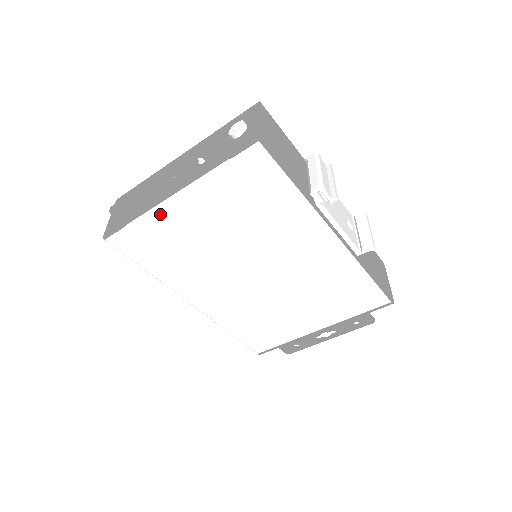
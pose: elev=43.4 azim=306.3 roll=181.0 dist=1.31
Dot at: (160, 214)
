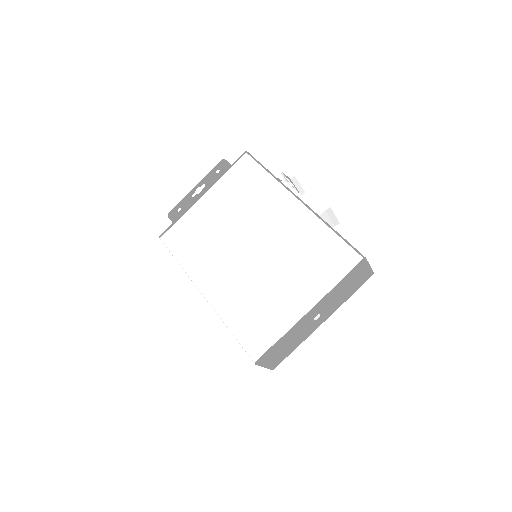
Dot at: (193, 210)
